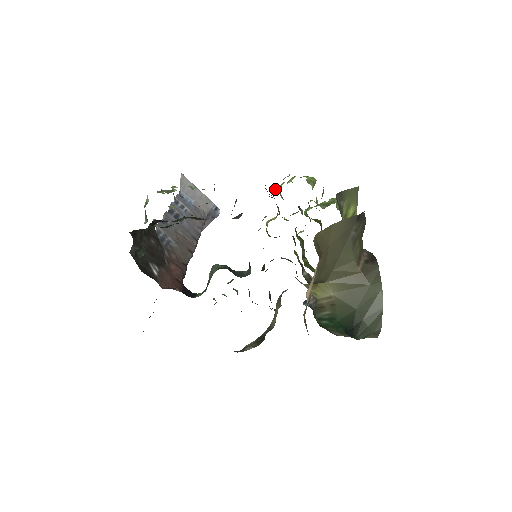
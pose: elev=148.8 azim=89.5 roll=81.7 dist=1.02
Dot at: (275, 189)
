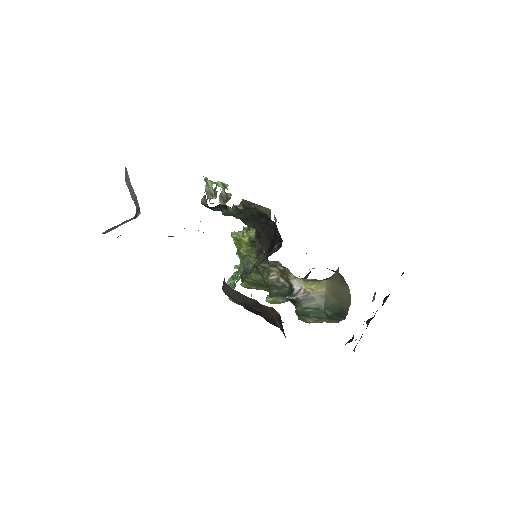
Dot at: occluded
